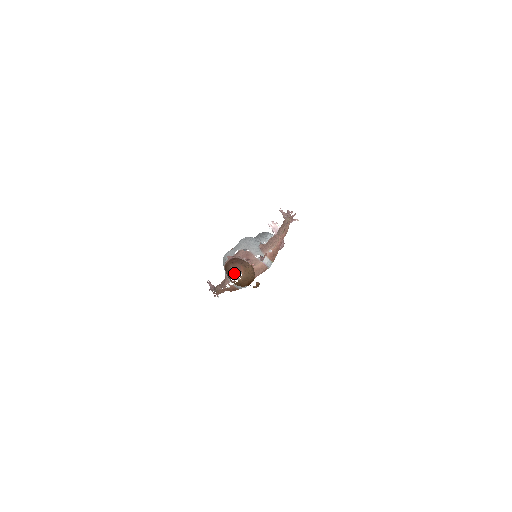
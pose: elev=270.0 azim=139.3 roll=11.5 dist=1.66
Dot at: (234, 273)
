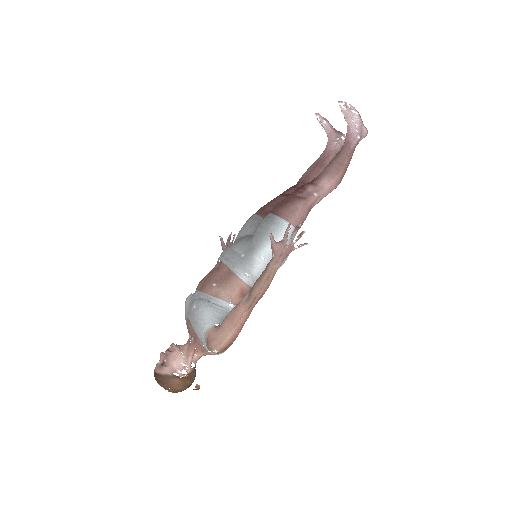
Dot at: occluded
